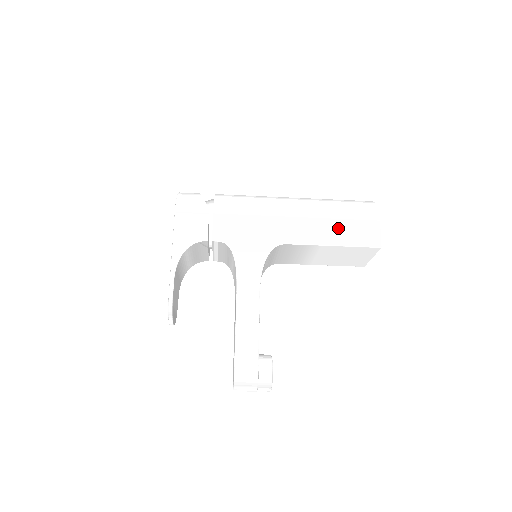
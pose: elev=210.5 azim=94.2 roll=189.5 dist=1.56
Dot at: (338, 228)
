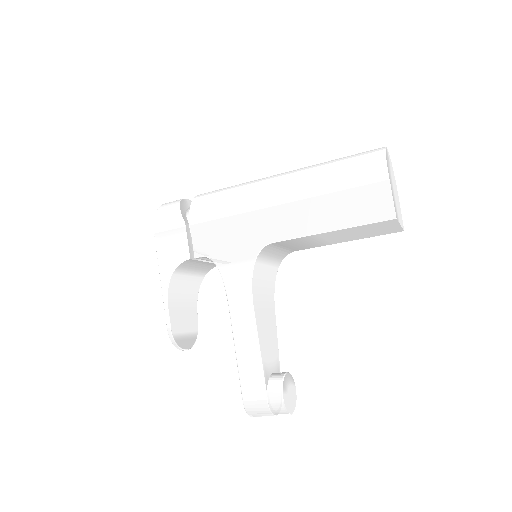
Dot at: (333, 206)
